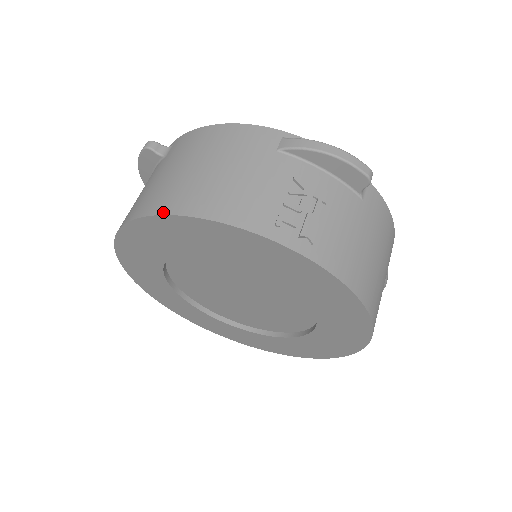
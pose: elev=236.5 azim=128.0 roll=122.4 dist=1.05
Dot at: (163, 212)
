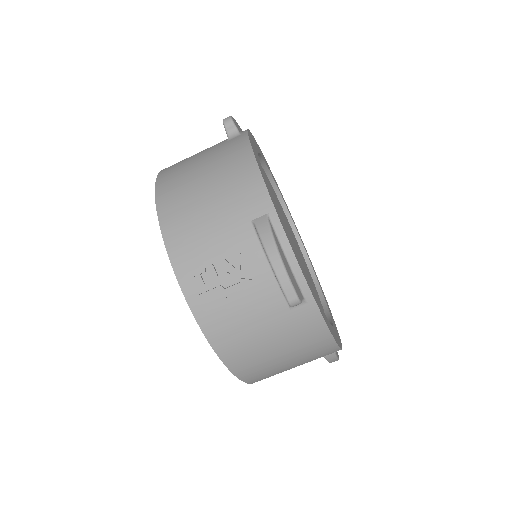
Dot at: (157, 196)
